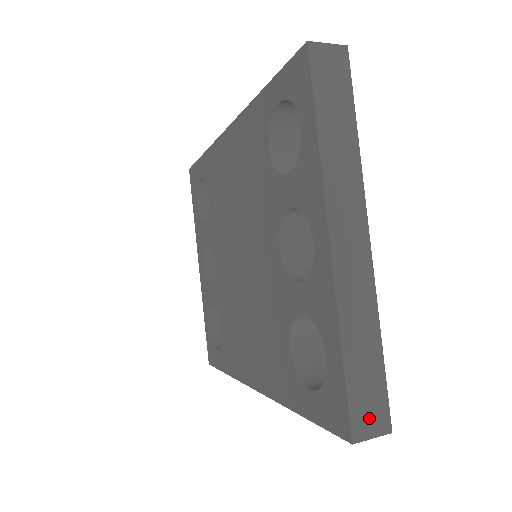
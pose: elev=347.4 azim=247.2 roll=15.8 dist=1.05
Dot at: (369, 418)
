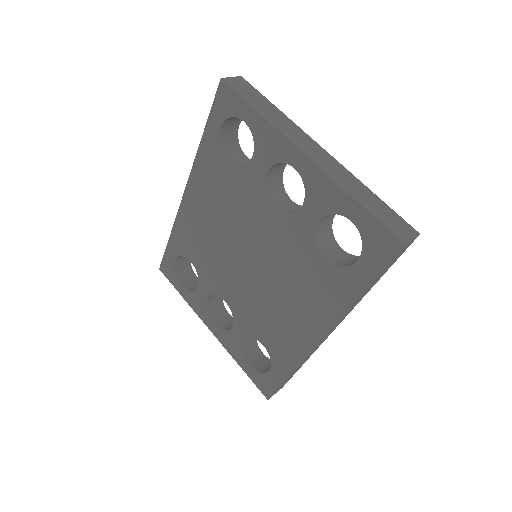
Dot at: (401, 230)
